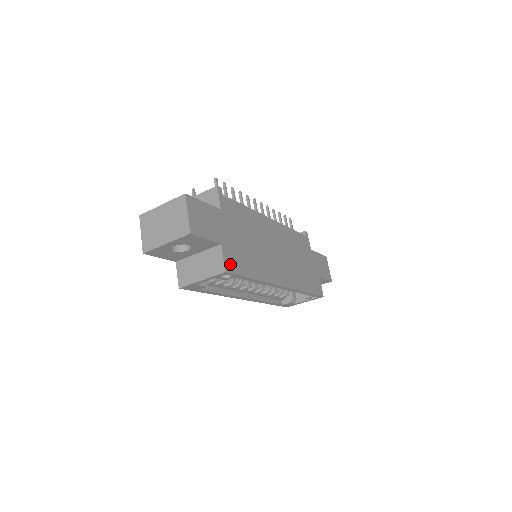
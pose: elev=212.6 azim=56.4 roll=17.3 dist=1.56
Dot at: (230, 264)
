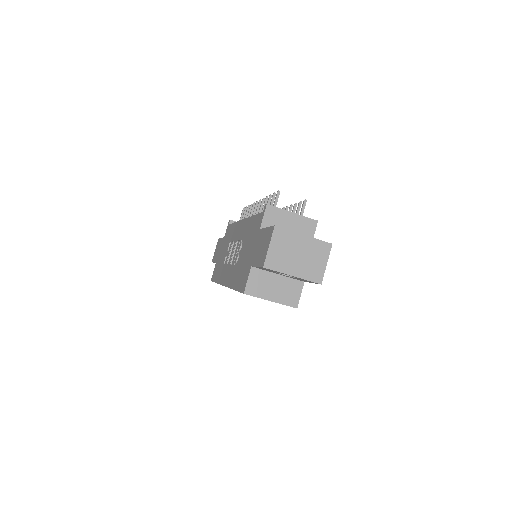
Dot at: occluded
